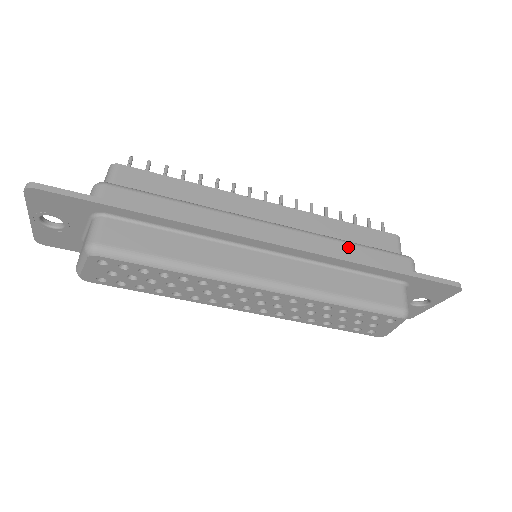
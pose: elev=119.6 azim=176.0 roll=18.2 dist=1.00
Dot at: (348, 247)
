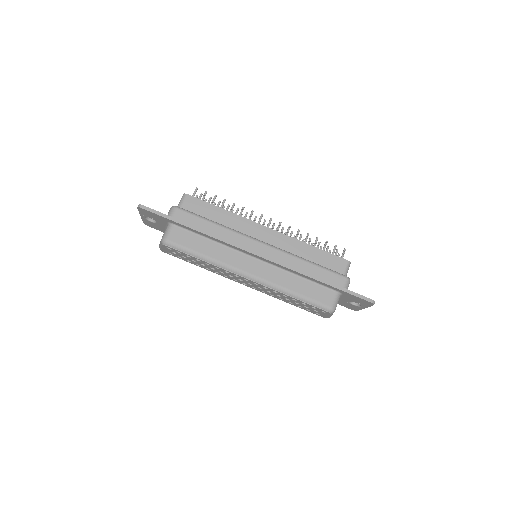
Dot at: (306, 264)
